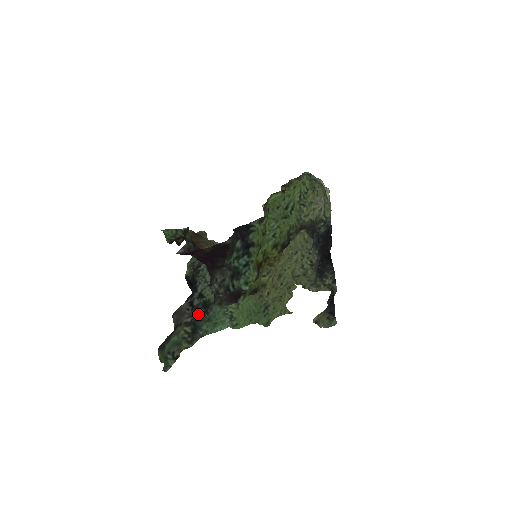
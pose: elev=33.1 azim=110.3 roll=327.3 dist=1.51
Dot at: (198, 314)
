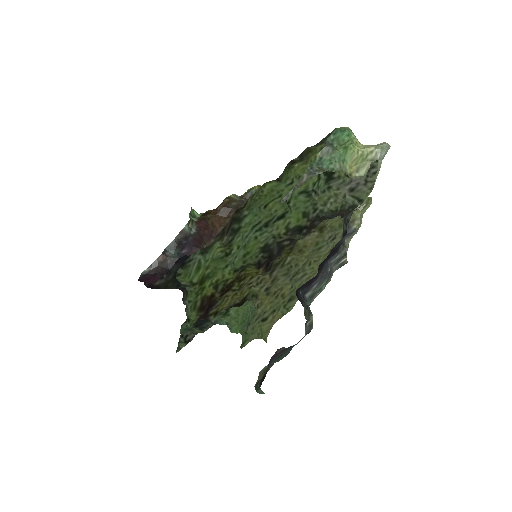
Dot at: occluded
